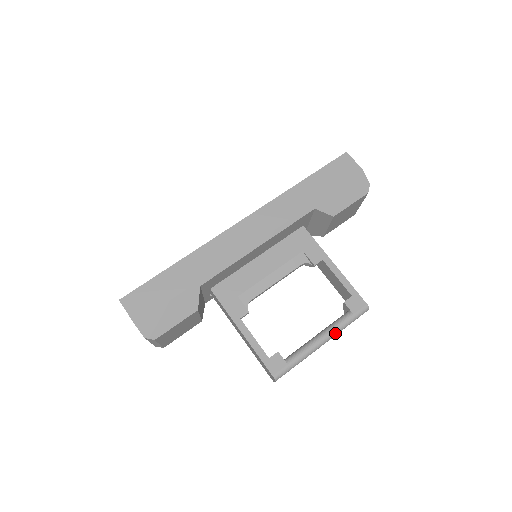
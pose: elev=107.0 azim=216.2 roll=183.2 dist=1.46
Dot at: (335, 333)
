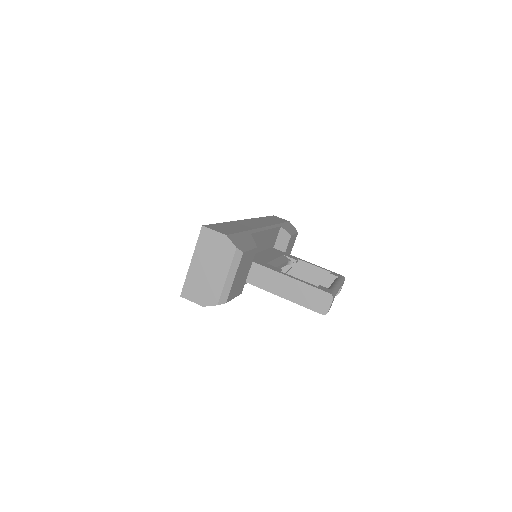
Dot at: (340, 284)
